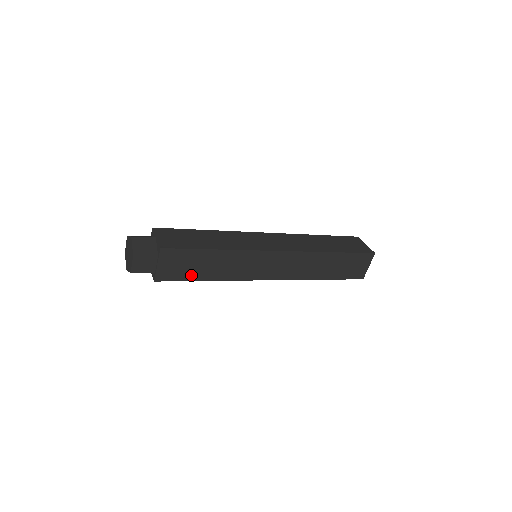
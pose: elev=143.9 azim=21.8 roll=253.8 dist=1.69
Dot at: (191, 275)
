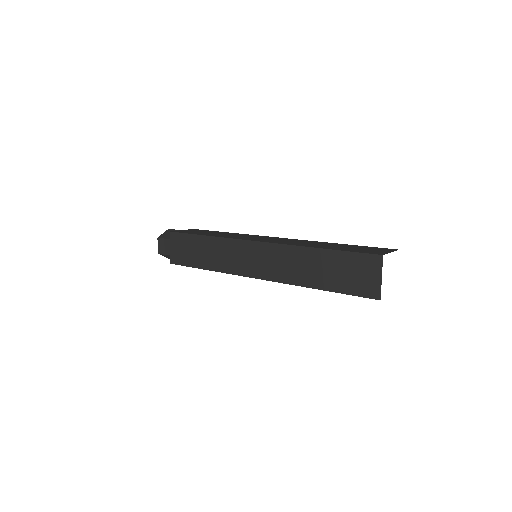
Dot at: (192, 261)
